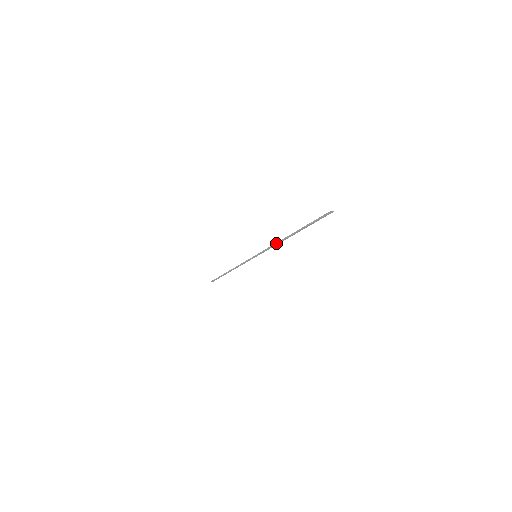
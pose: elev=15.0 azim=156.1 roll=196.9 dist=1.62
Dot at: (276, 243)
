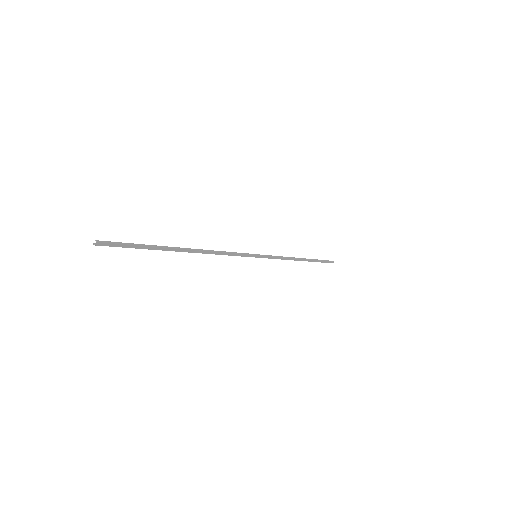
Dot at: occluded
